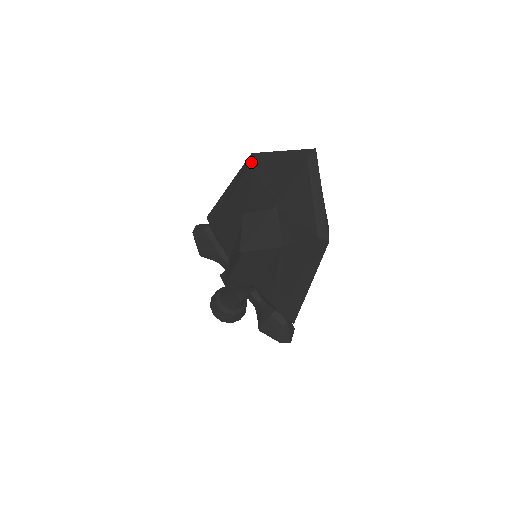
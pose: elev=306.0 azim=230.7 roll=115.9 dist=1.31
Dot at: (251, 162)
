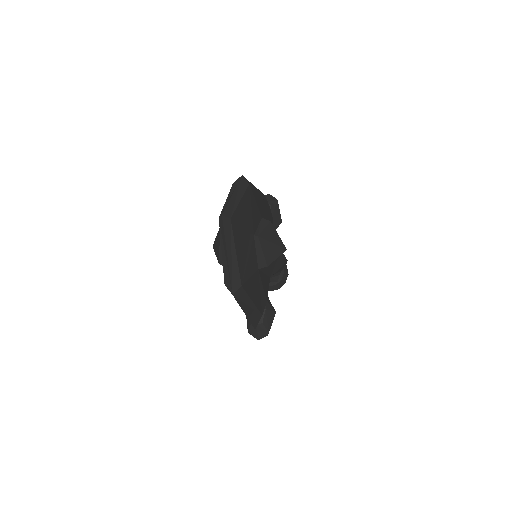
Dot at: (233, 183)
